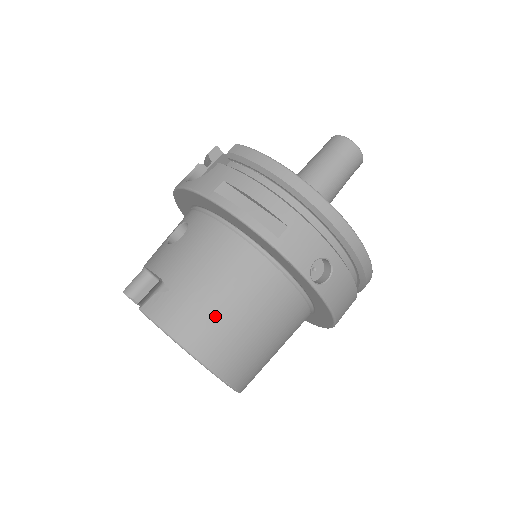
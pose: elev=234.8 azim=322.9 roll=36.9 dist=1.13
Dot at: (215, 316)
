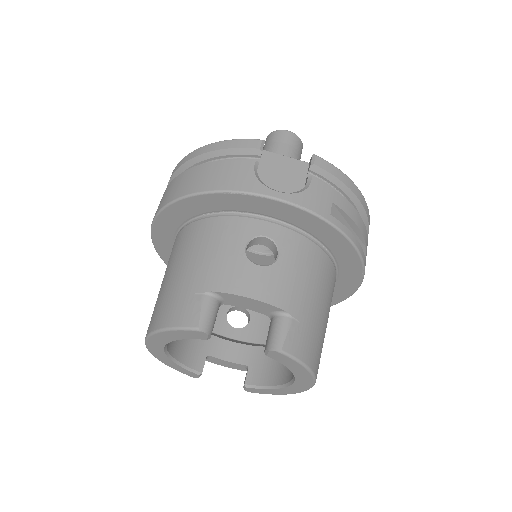
Dot at: (323, 337)
